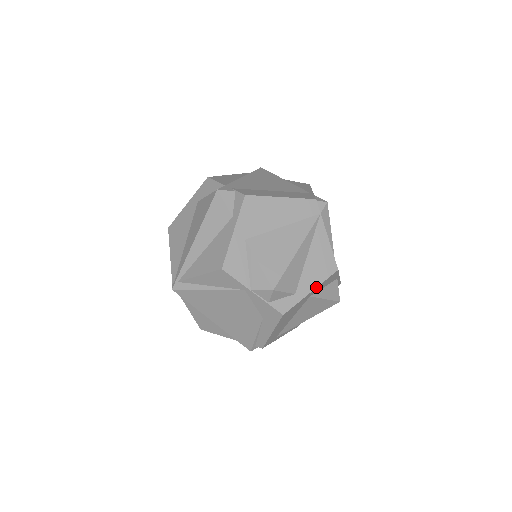
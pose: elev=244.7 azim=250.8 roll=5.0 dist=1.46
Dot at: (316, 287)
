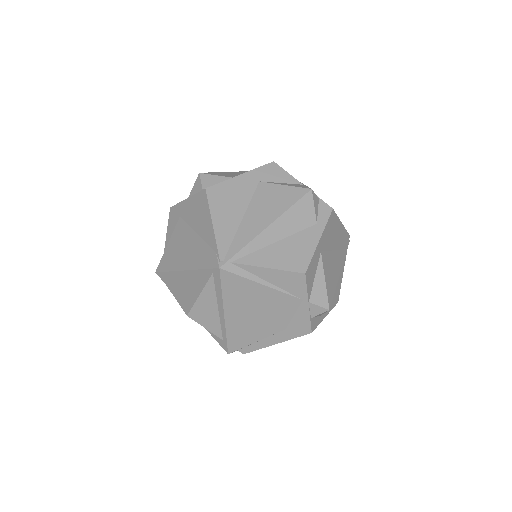
Dot at: (328, 313)
